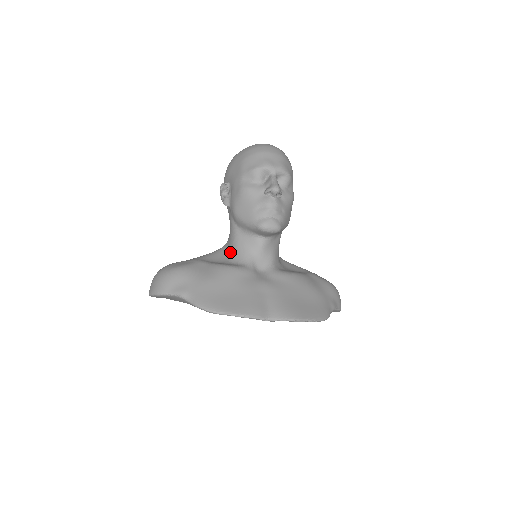
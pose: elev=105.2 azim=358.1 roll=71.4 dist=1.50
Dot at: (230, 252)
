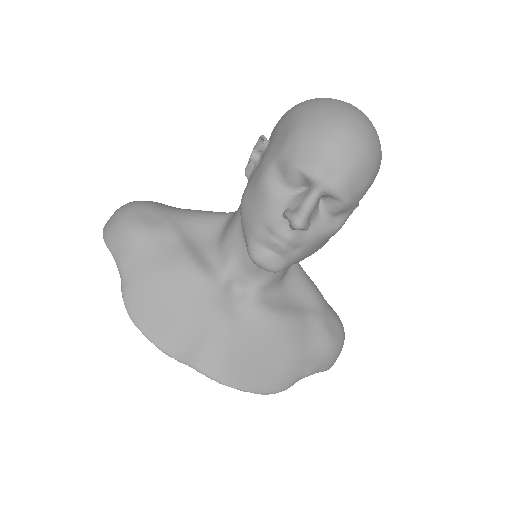
Dot at: (220, 236)
